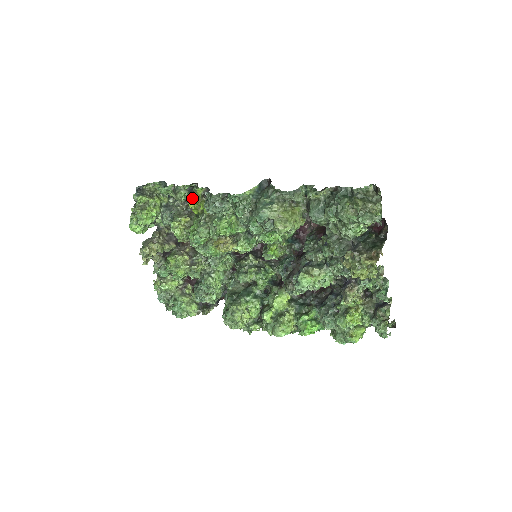
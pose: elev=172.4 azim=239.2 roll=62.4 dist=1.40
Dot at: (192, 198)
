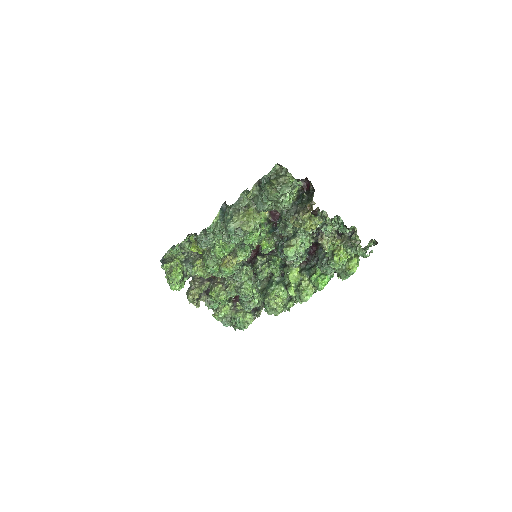
Dot at: occluded
